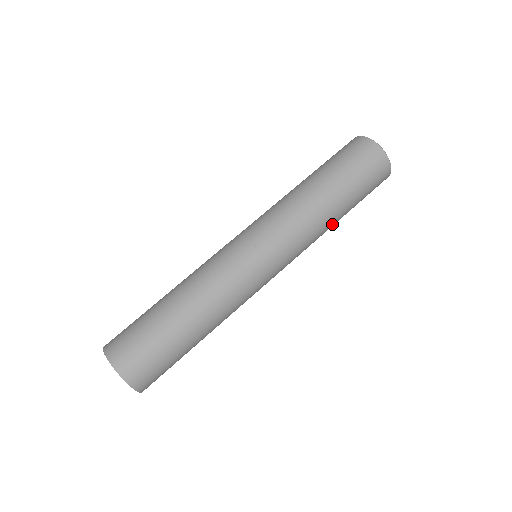
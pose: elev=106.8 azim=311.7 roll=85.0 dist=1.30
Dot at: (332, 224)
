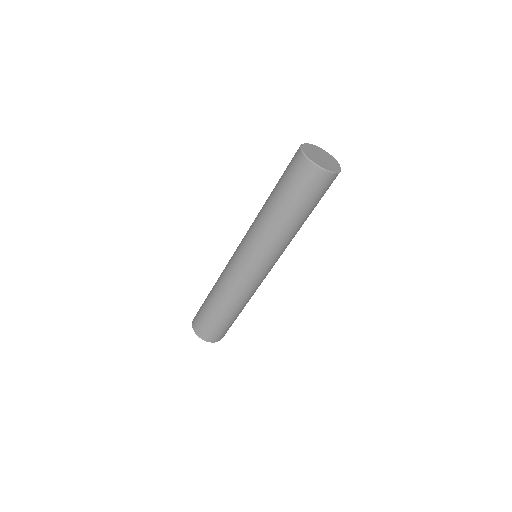
Dot at: occluded
